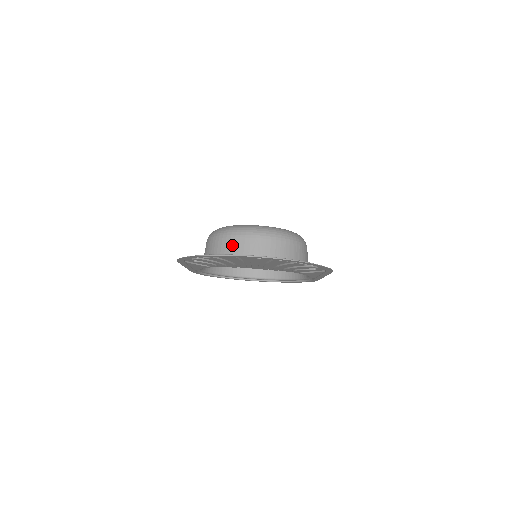
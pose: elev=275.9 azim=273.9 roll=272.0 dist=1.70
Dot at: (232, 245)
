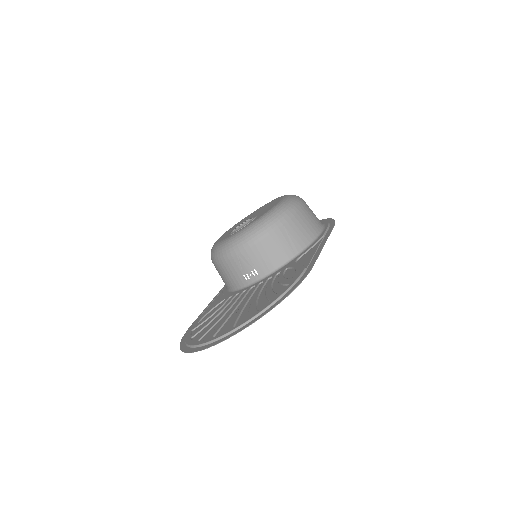
Dot at: (225, 270)
